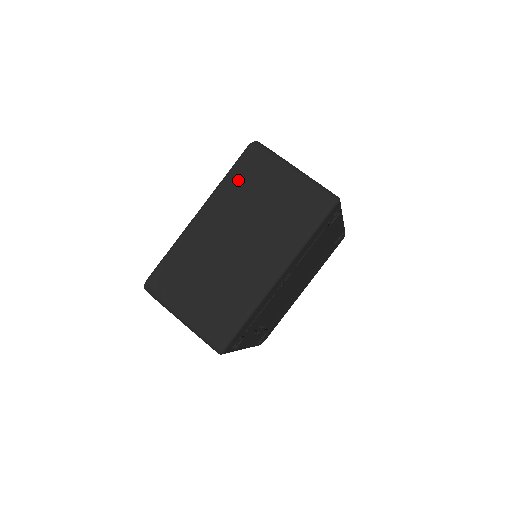
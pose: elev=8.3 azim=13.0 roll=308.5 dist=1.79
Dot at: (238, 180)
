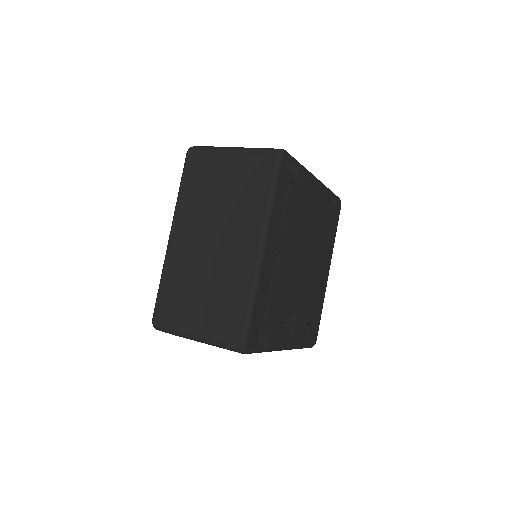
Dot at: (190, 186)
